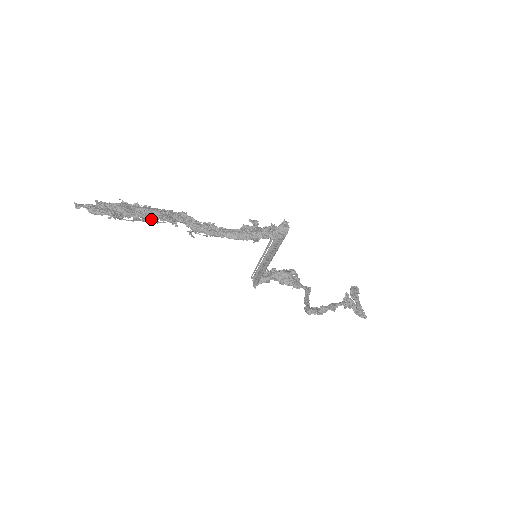
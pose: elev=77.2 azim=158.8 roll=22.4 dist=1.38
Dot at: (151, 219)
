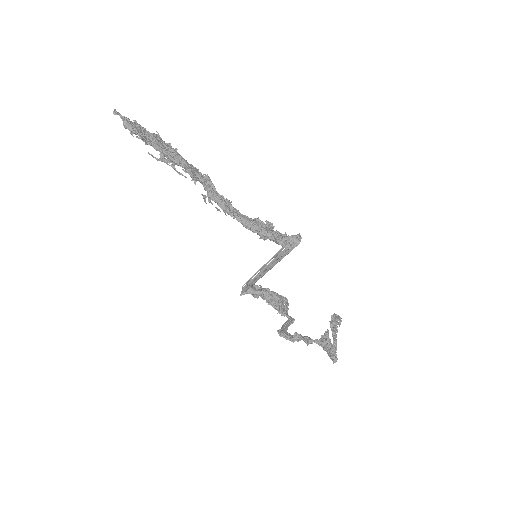
Dot at: (175, 164)
